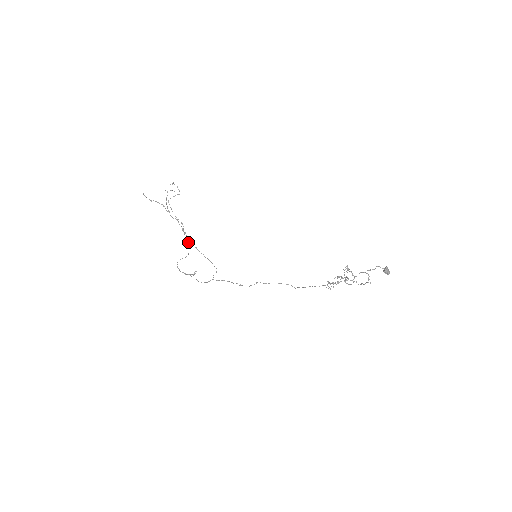
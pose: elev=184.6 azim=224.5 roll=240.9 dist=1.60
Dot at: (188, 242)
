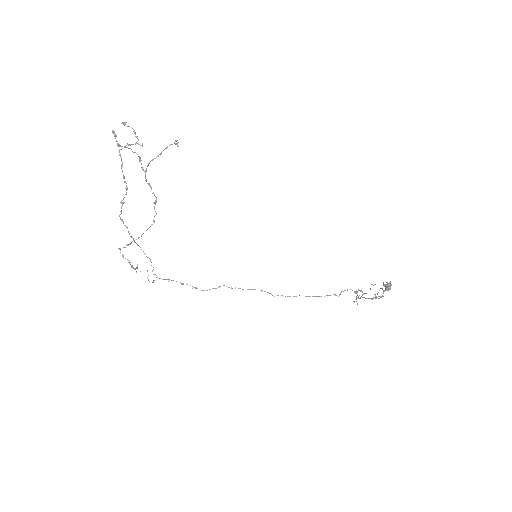
Dot at: (154, 222)
